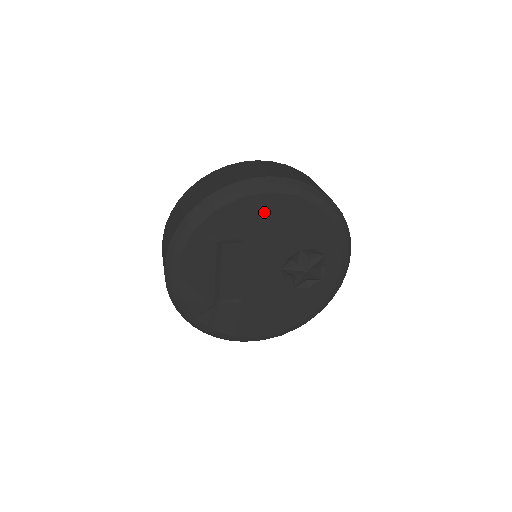
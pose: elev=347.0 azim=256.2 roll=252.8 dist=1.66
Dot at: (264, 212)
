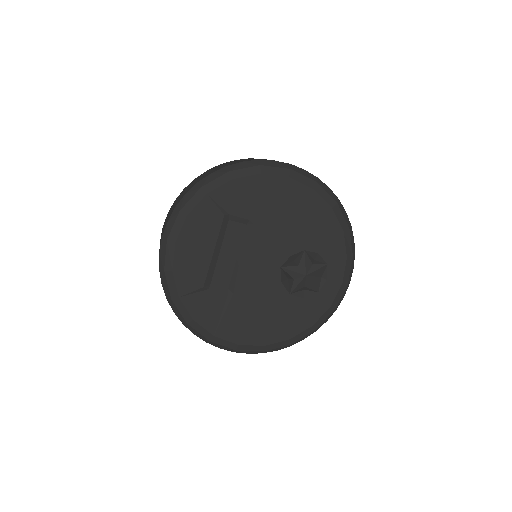
Dot at: (278, 196)
